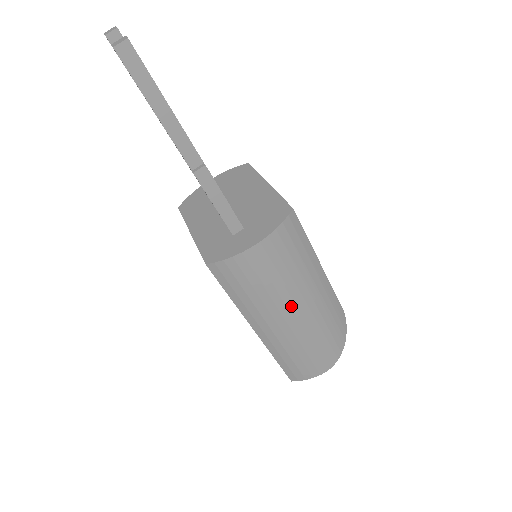
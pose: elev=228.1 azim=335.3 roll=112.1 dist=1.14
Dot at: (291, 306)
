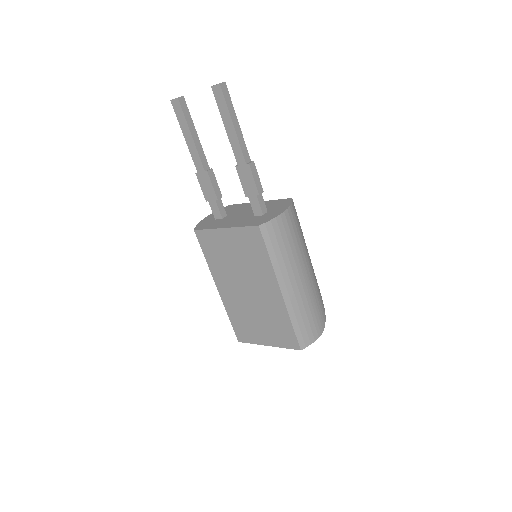
Dot at: (302, 265)
